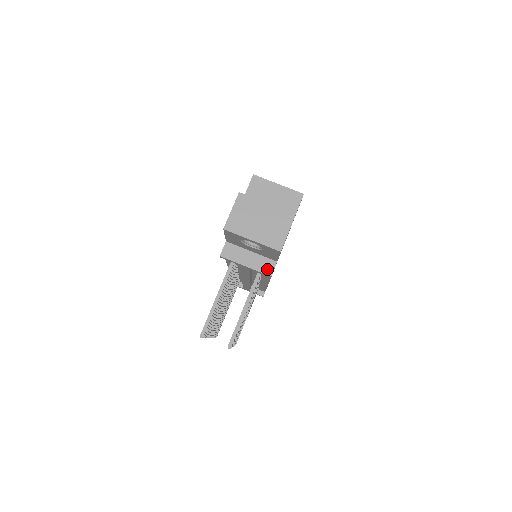
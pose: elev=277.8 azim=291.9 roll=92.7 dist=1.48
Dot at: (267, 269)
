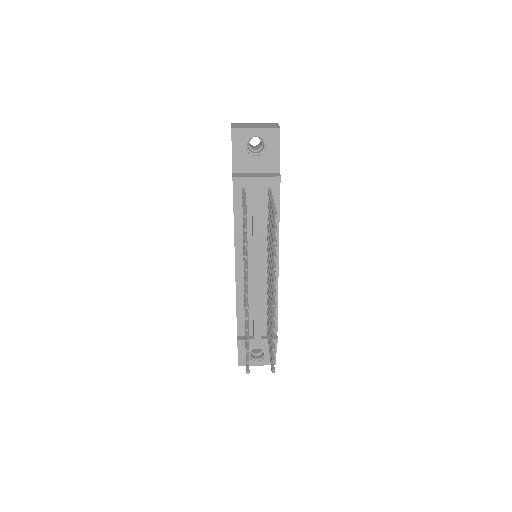
Dot at: (275, 175)
